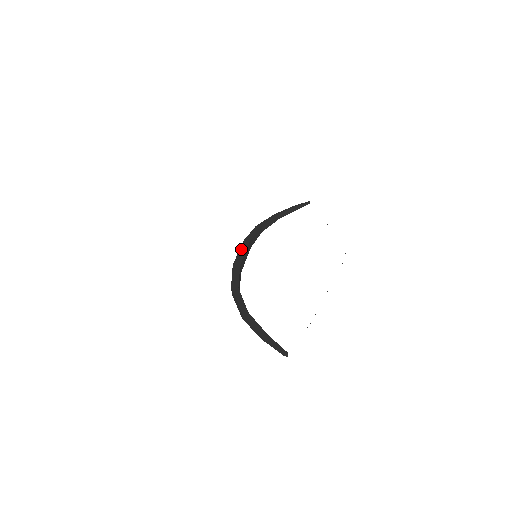
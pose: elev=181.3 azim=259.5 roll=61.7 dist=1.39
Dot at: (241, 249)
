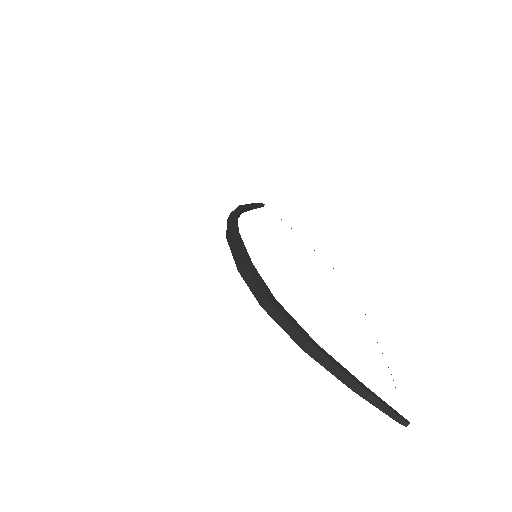
Dot at: (237, 240)
